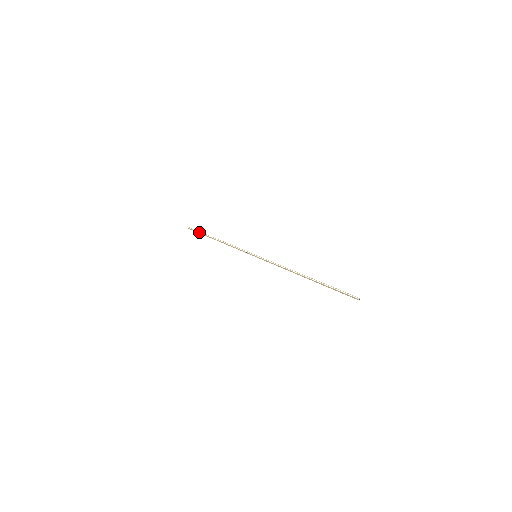
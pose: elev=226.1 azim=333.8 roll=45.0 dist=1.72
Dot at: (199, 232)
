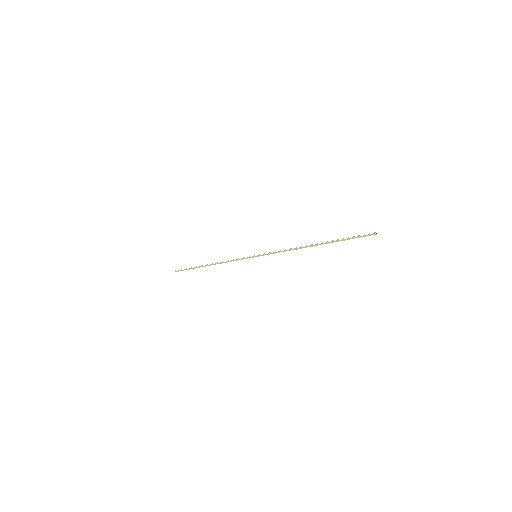
Dot at: (188, 268)
